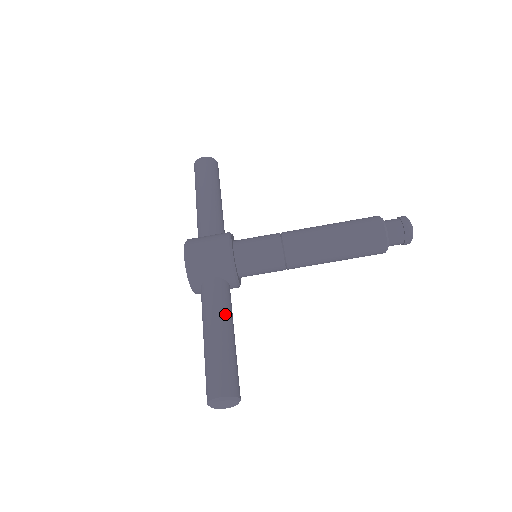
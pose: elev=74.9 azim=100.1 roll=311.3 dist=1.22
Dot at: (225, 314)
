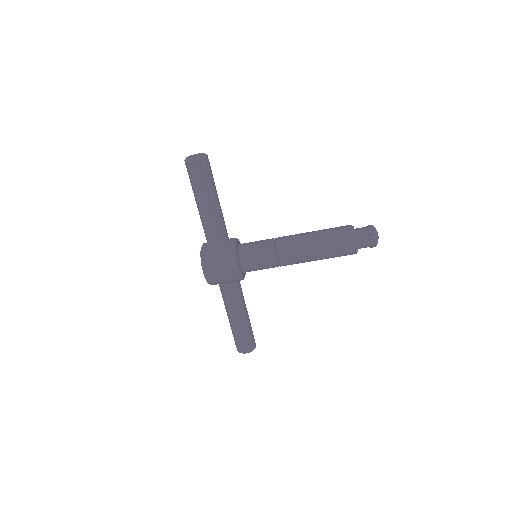
Dot at: (240, 306)
